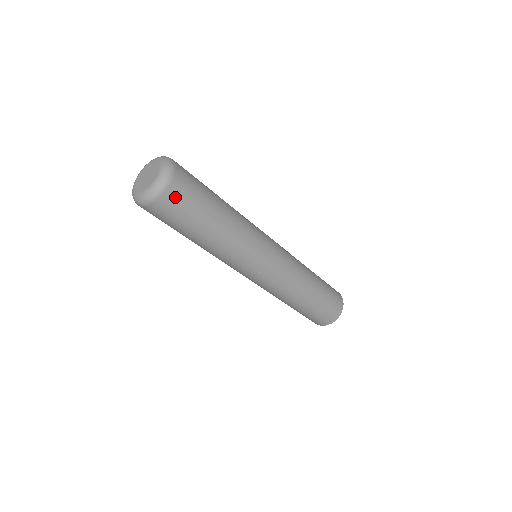
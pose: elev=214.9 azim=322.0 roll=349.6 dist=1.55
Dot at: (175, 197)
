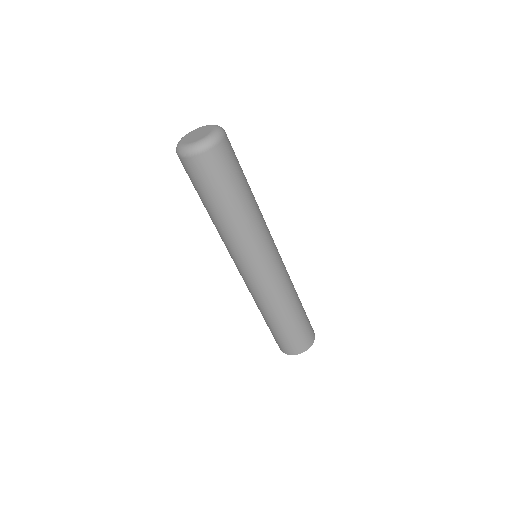
Dot at: (222, 155)
